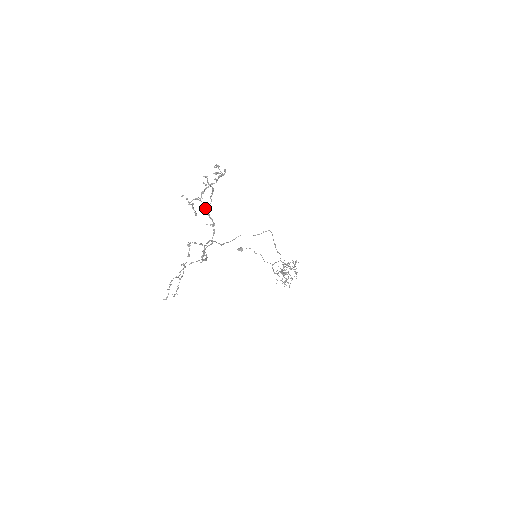
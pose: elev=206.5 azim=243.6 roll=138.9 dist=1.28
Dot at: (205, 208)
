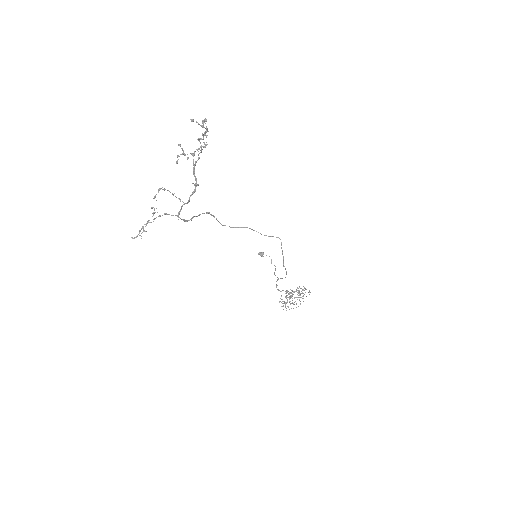
Dot at: (194, 165)
